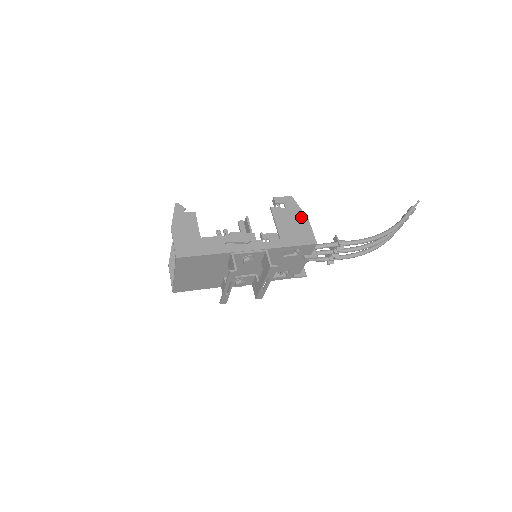
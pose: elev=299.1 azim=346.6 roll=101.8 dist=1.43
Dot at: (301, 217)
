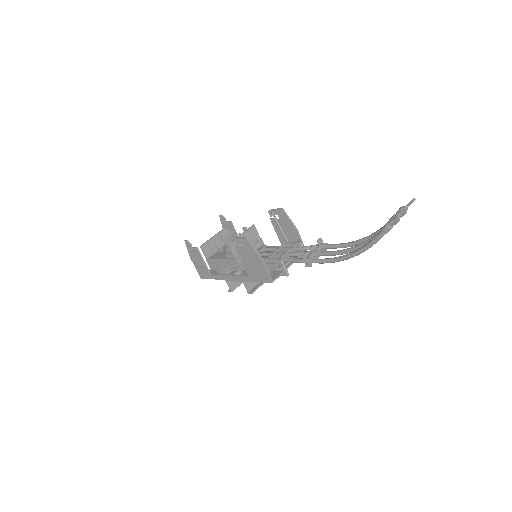
Dot at: (257, 259)
